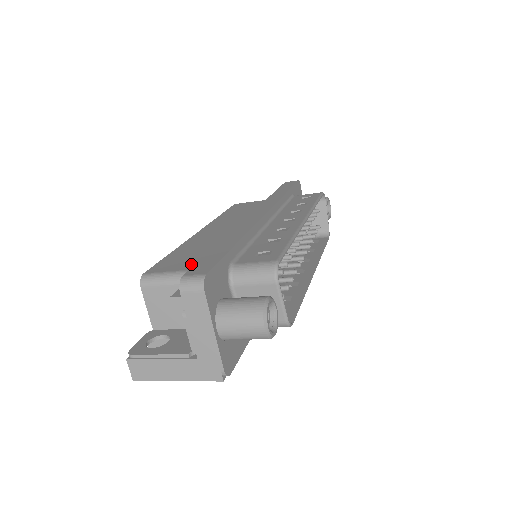
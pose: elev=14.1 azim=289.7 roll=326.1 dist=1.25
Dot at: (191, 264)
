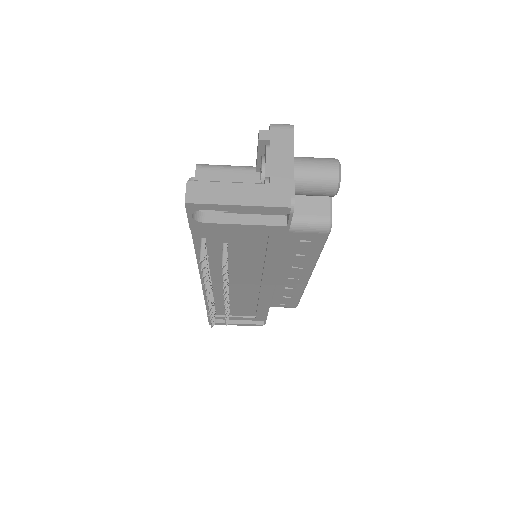
Dot at: occluded
